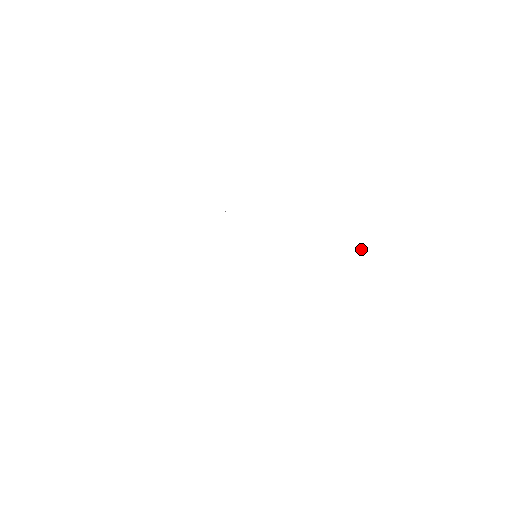
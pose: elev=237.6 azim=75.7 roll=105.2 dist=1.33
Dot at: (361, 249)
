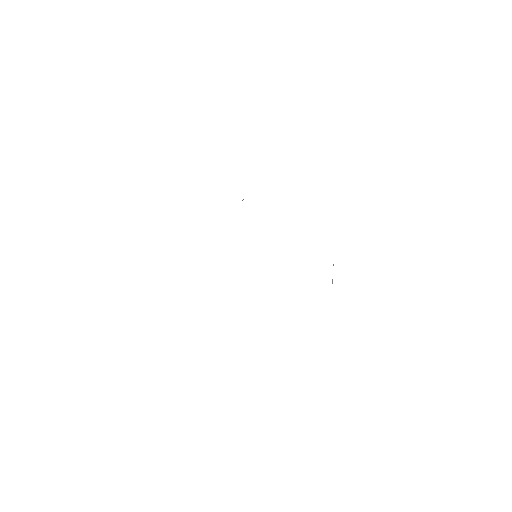
Dot at: occluded
